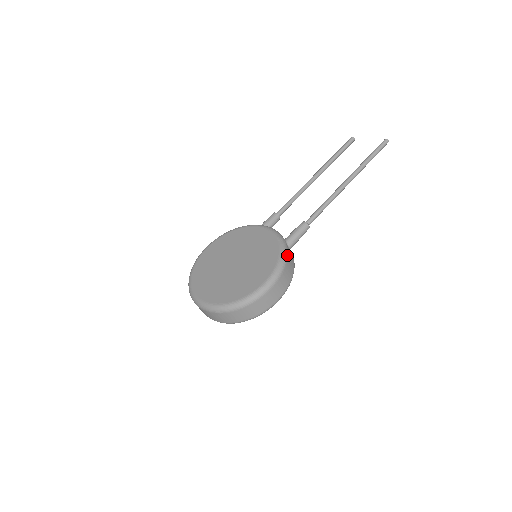
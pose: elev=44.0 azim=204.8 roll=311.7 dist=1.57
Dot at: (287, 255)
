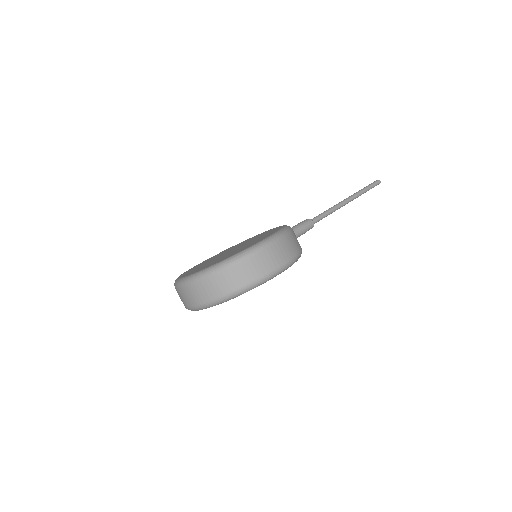
Dot at: (292, 229)
